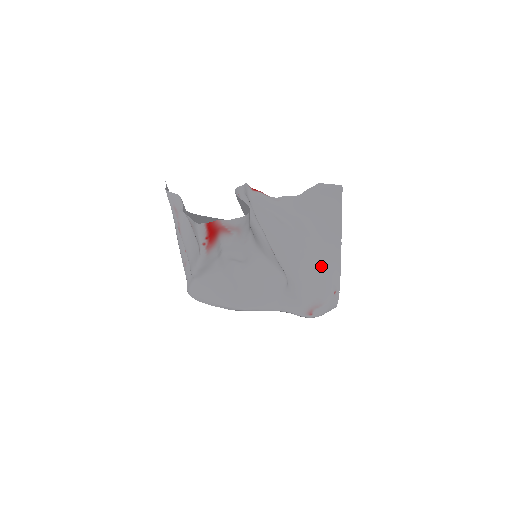
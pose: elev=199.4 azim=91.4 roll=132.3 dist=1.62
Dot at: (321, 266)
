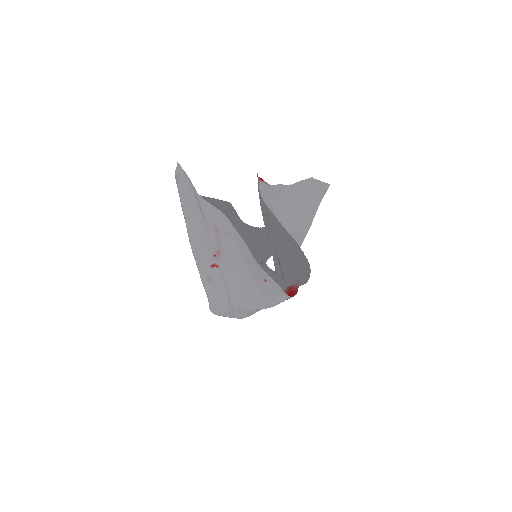
Dot at: occluded
